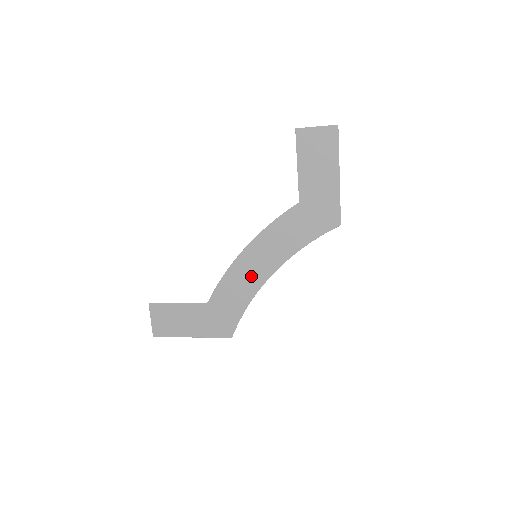
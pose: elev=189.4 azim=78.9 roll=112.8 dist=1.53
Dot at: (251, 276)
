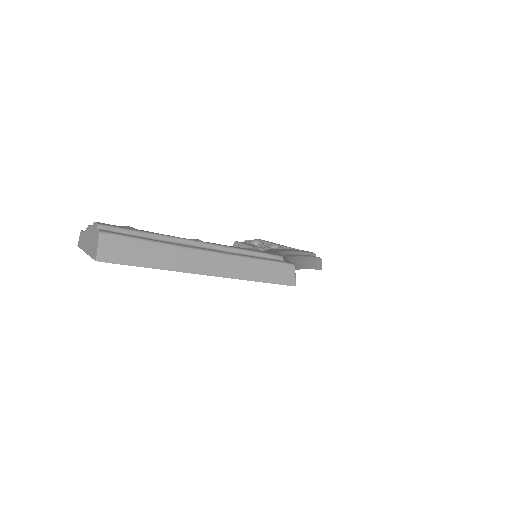
Dot at: occluded
